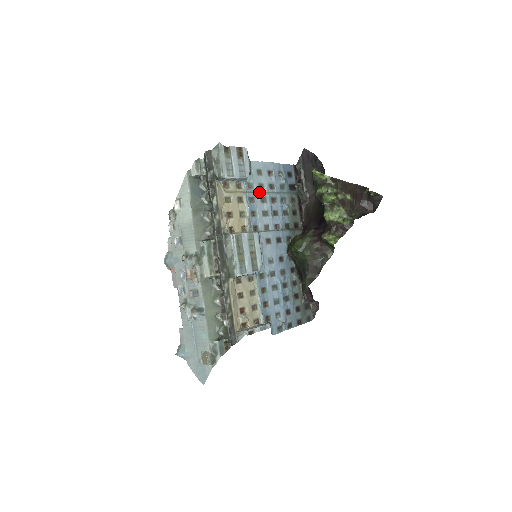
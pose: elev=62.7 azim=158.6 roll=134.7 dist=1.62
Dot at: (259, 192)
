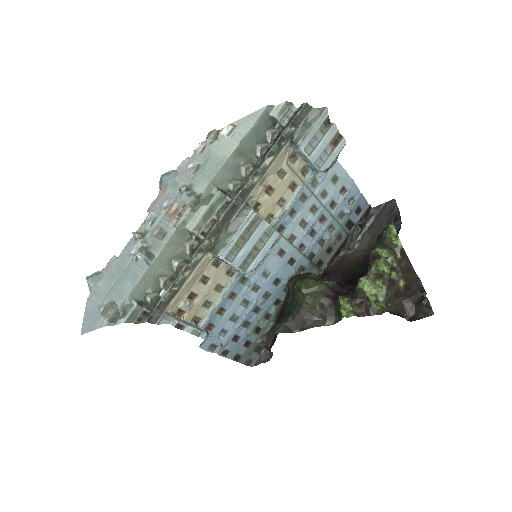
Dot at: (317, 197)
